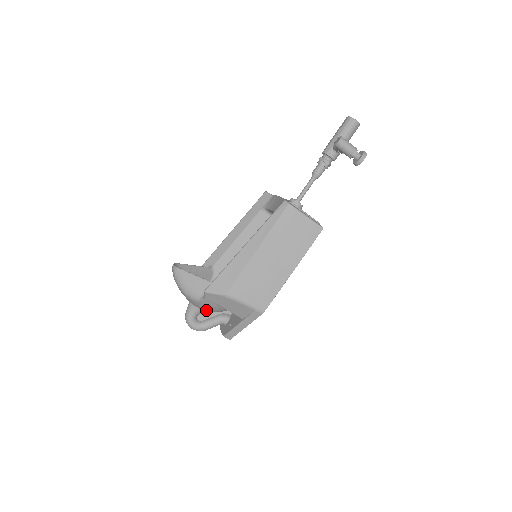
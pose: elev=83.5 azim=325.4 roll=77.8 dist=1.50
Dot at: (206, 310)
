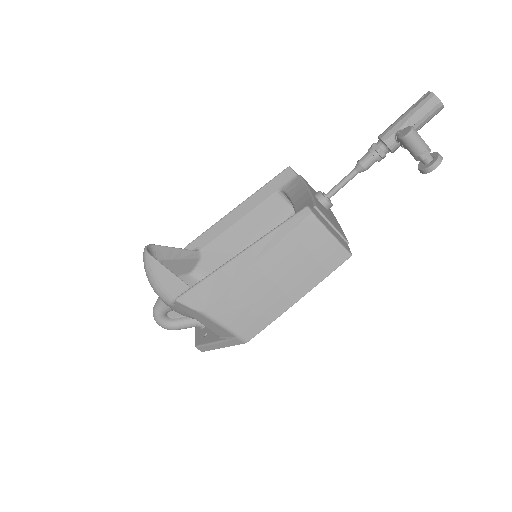
Dot at: occluded
